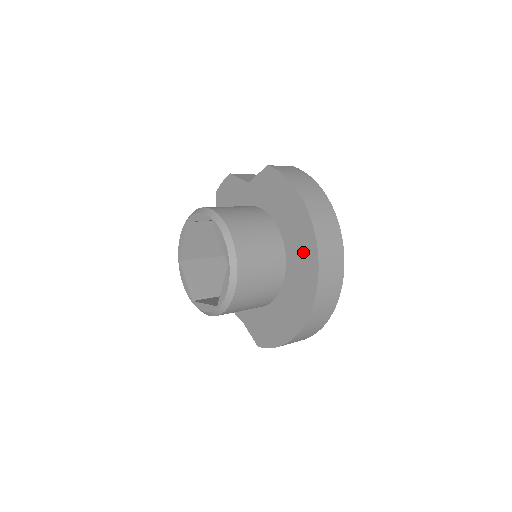
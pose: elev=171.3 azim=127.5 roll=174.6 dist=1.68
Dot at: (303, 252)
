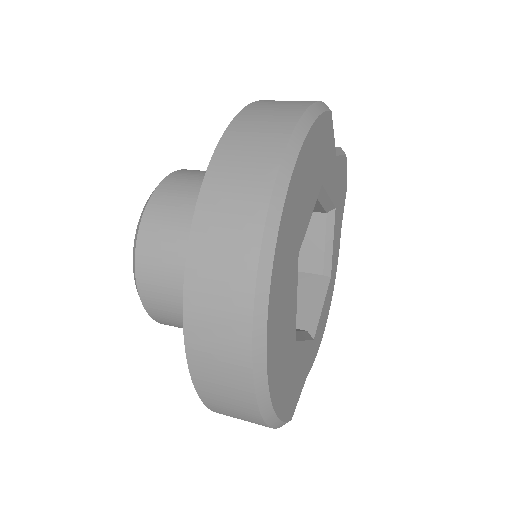
Dot at: occluded
